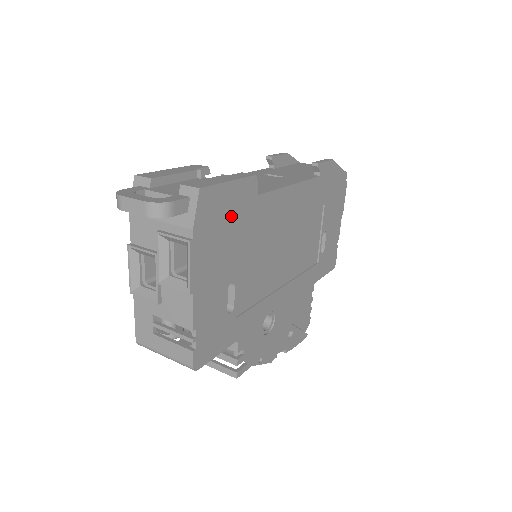
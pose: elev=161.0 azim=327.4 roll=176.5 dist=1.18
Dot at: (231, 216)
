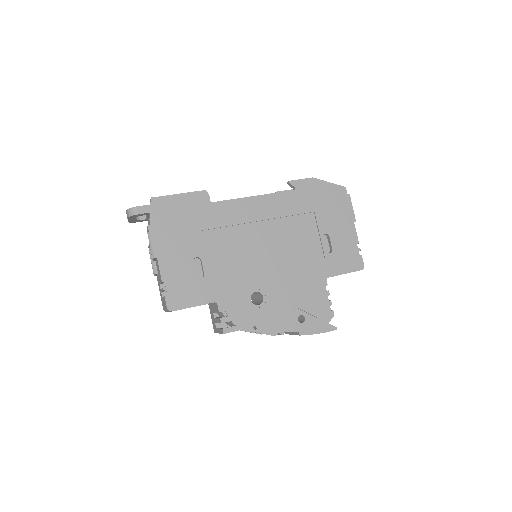
Dot at: (185, 214)
